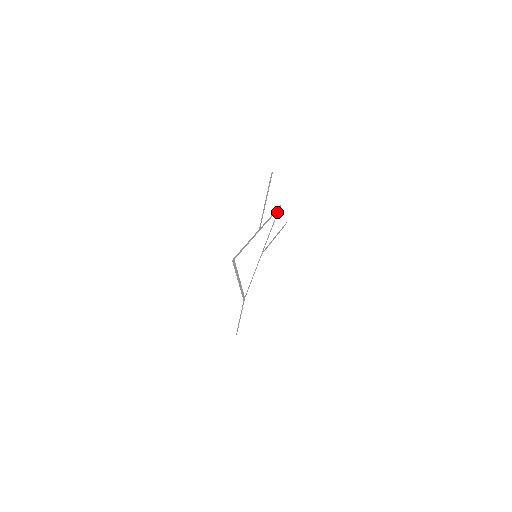
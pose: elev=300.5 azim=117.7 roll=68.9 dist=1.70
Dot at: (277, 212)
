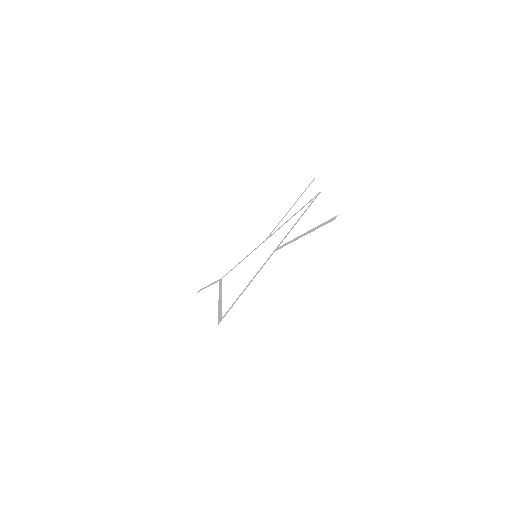
Dot at: (311, 200)
